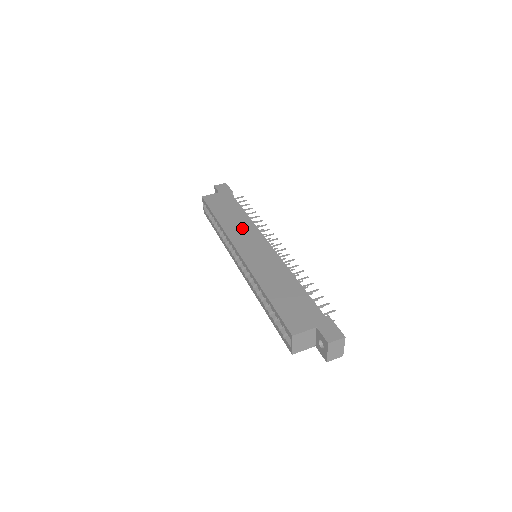
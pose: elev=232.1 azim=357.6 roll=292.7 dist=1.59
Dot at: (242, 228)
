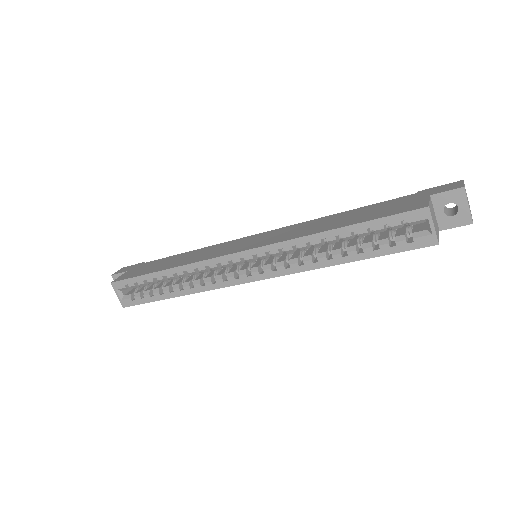
Dot at: (207, 252)
